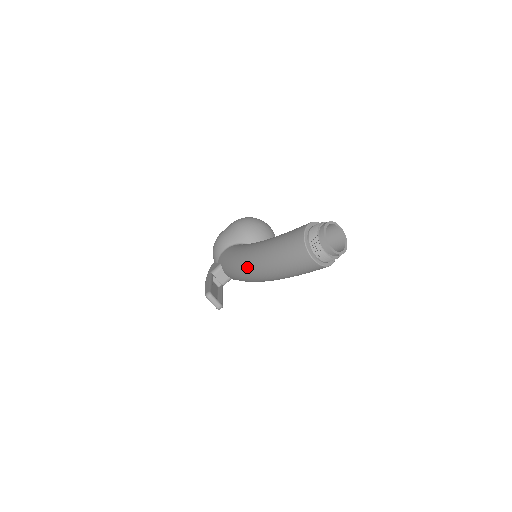
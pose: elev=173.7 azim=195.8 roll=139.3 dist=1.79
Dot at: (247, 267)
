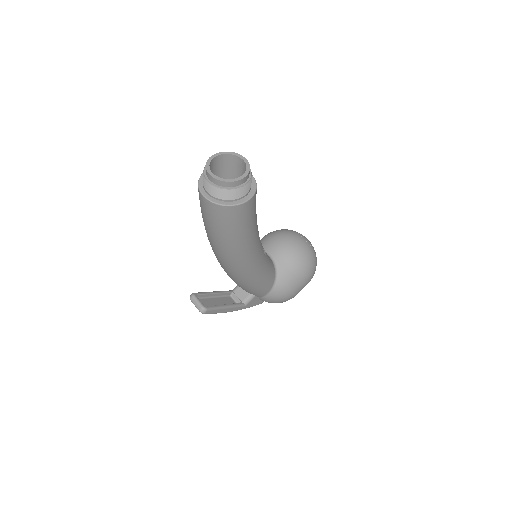
Dot at: occluded
